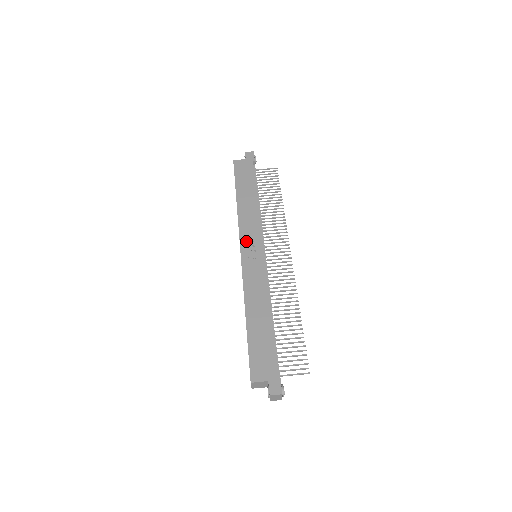
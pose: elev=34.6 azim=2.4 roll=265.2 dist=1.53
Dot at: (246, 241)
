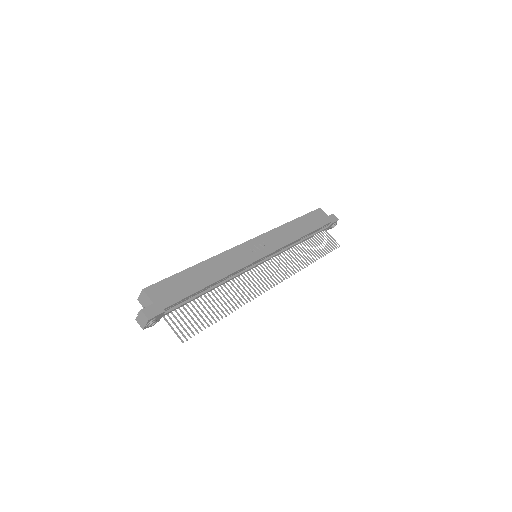
Dot at: (263, 240)
